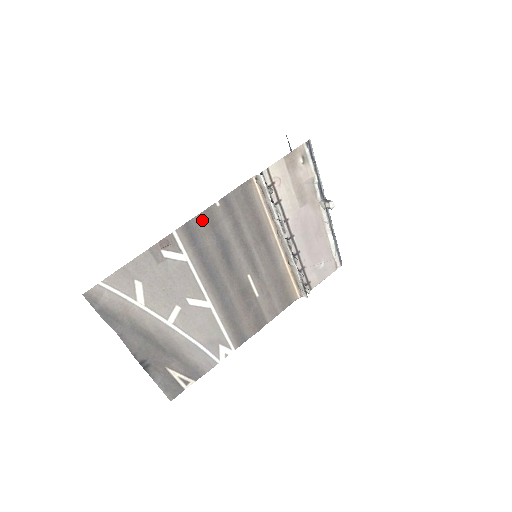
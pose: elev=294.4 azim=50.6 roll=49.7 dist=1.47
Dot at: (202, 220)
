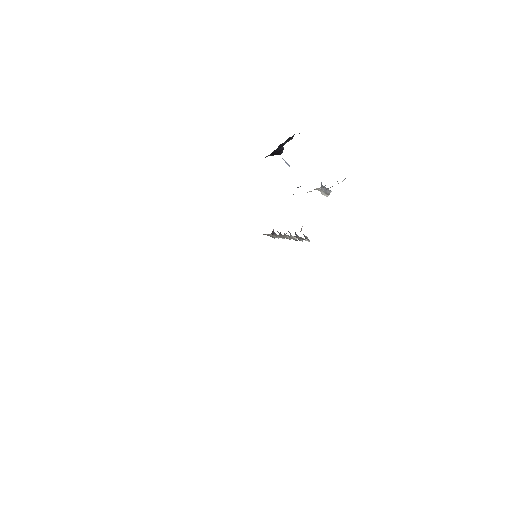
Dot at: occluded
